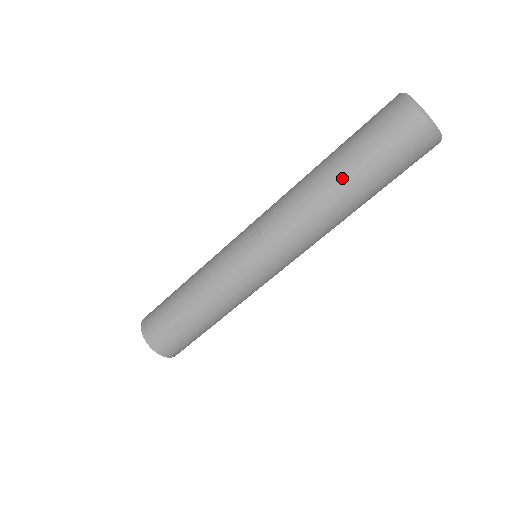
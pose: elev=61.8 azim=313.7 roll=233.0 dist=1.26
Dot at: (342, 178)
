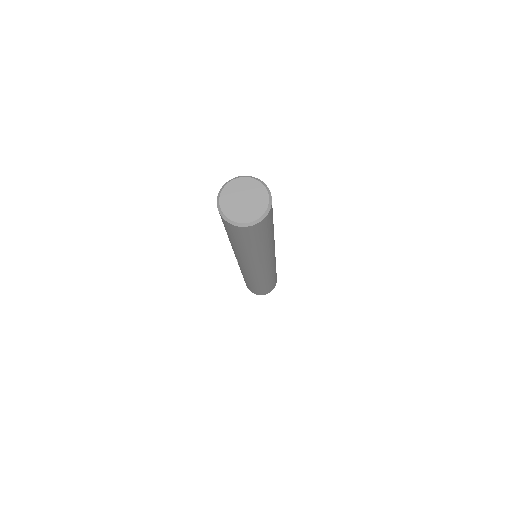
Dot at: (234, 245)
